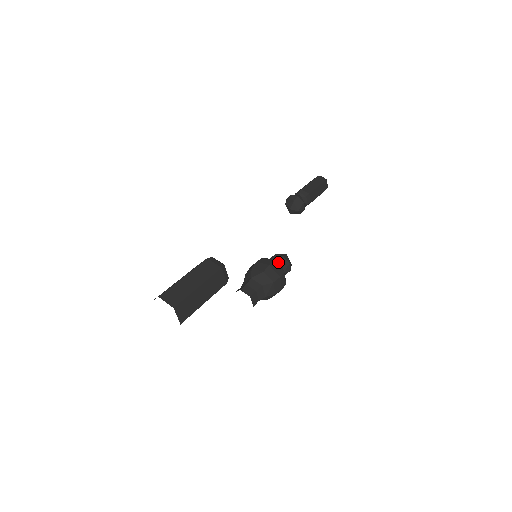
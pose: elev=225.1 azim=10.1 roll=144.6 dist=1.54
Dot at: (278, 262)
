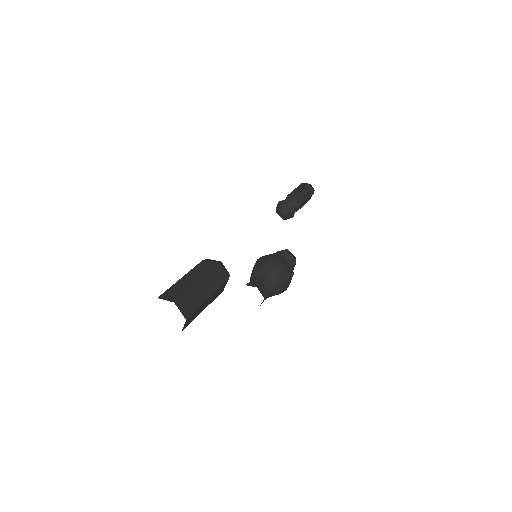
Dot at: occluded
